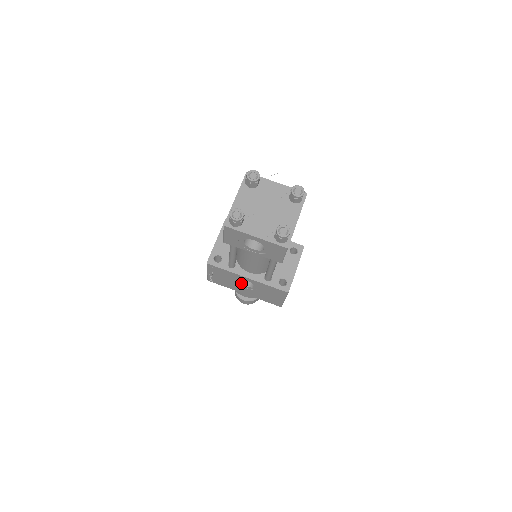
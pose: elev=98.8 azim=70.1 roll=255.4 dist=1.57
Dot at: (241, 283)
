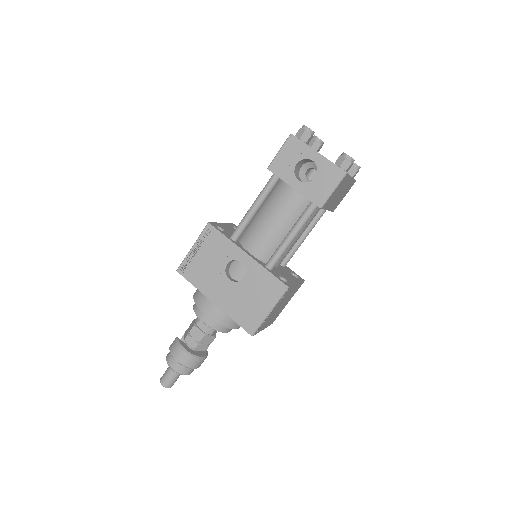
Dot at: (226, 273)
